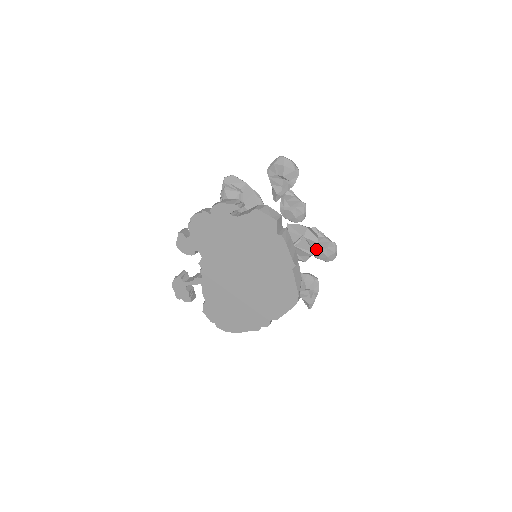
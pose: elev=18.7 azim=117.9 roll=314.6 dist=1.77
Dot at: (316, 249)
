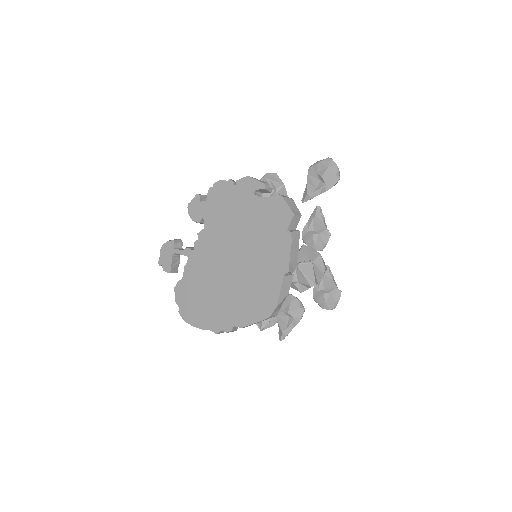
Dot at: (318, 280)
